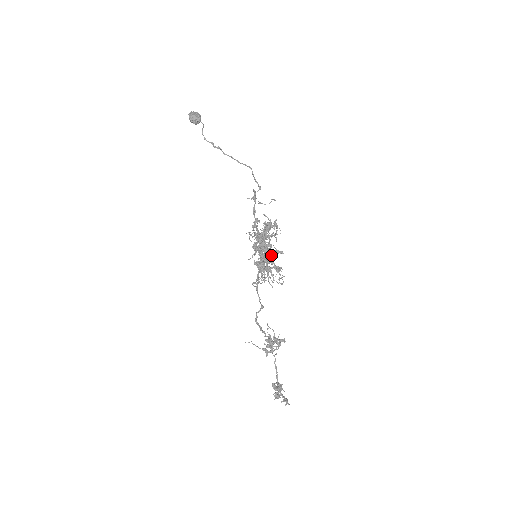
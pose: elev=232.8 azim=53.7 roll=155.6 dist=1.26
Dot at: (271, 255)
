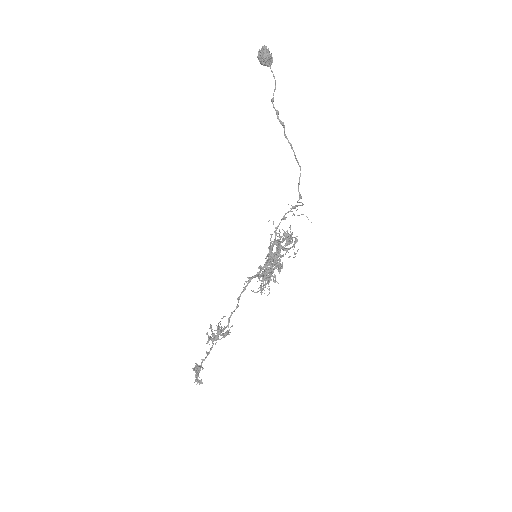
Dot at: (279, 270)
